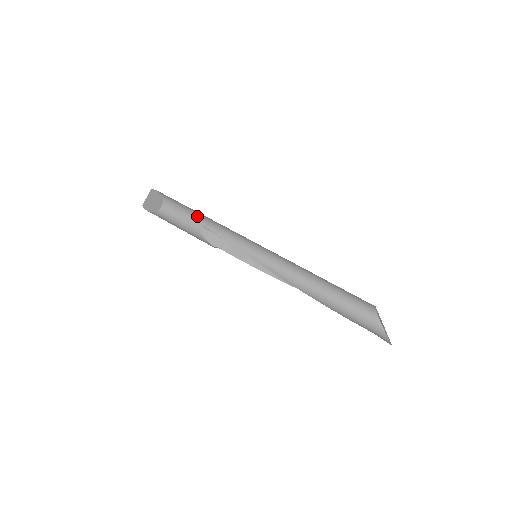
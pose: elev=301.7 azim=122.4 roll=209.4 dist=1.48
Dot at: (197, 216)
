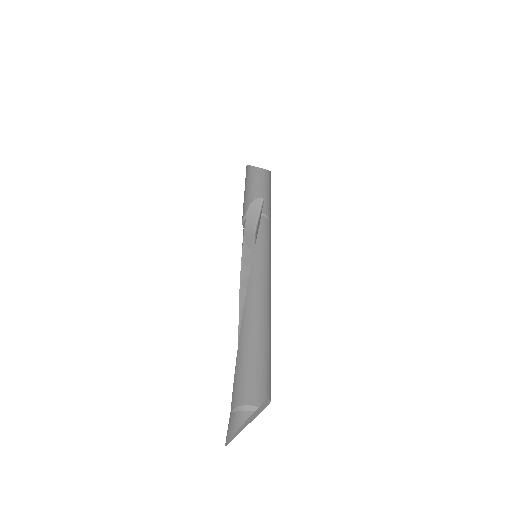
Dot at: (269, 196)
